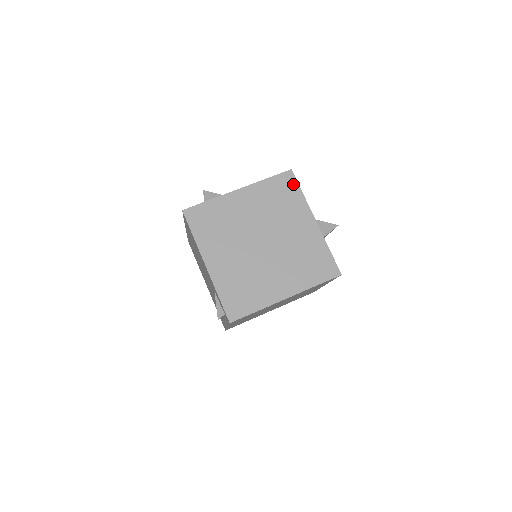
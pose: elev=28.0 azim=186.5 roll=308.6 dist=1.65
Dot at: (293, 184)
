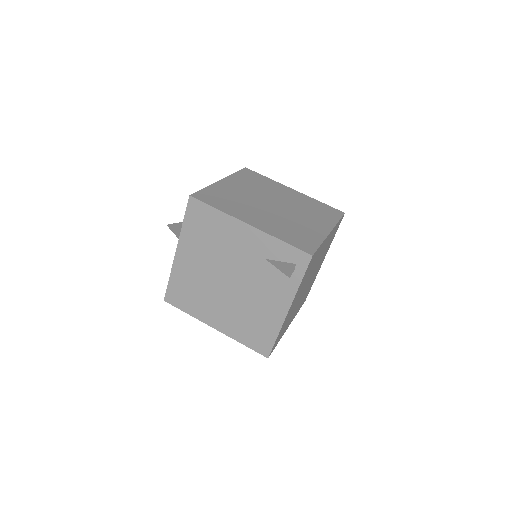
Dot at: (256, 174)
